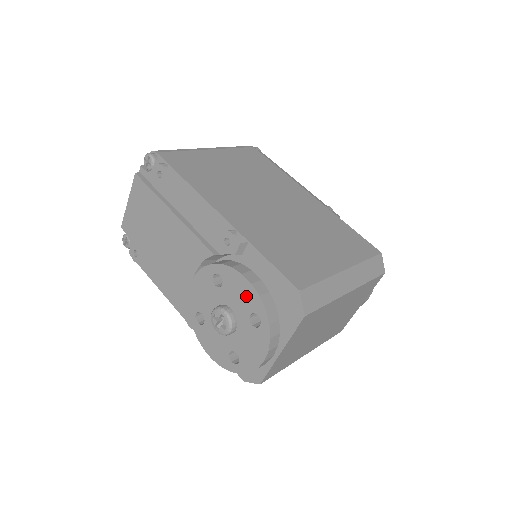
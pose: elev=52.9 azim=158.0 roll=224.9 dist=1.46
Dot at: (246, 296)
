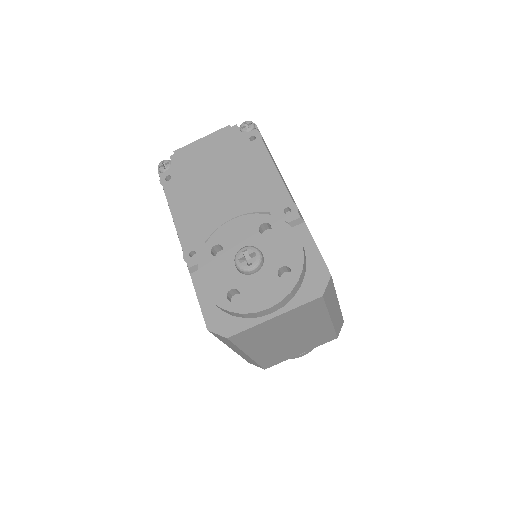
Dot at: (289, 251)
